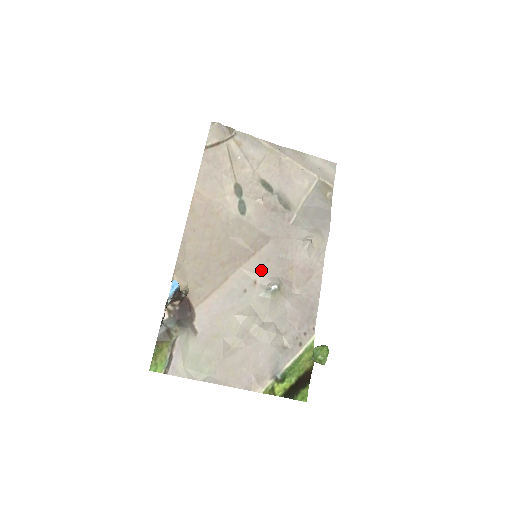
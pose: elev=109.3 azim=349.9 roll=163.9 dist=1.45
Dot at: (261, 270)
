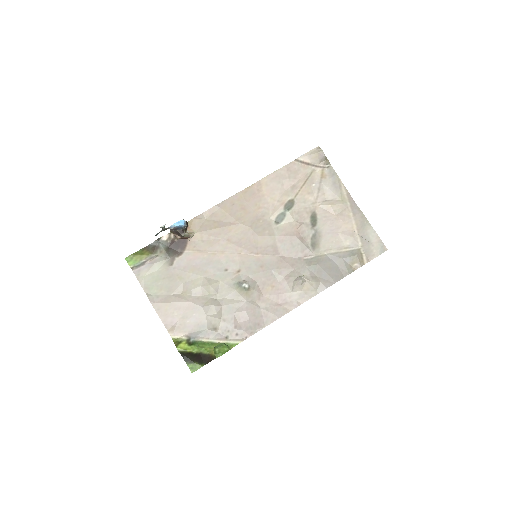
Dot at: (250, 268)
